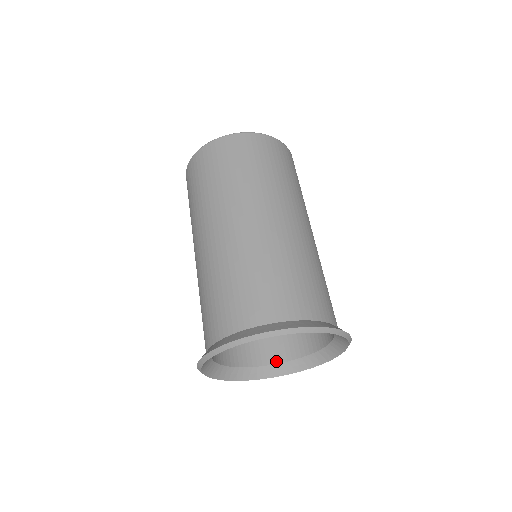
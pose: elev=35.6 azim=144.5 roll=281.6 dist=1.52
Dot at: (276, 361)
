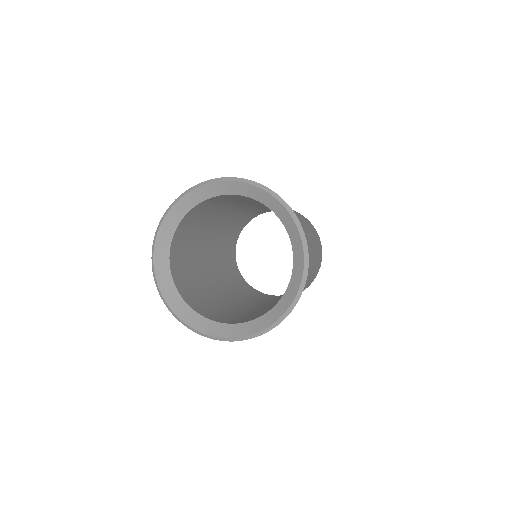
Dot at: (275, 305)
